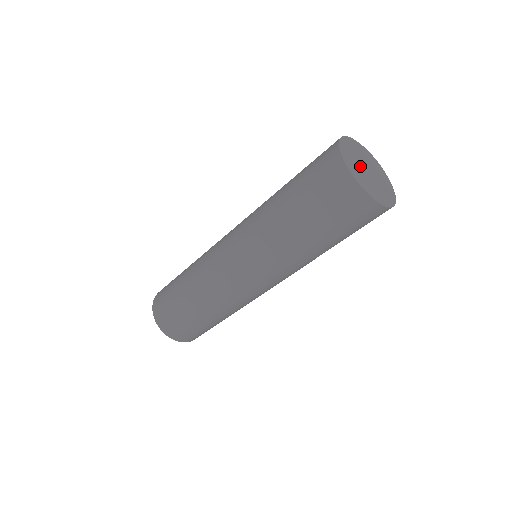
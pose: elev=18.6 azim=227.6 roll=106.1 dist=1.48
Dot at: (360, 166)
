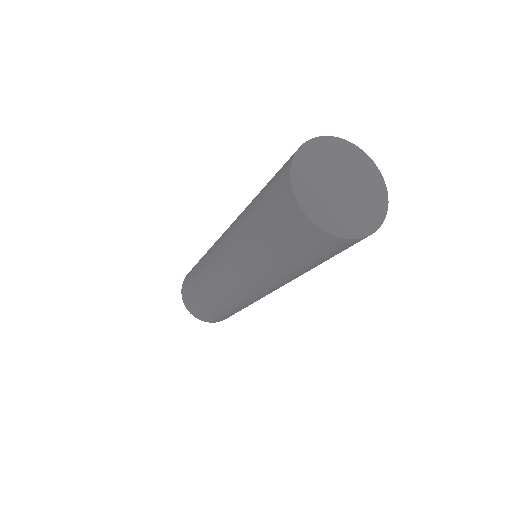
Dot at: (326, 178)
